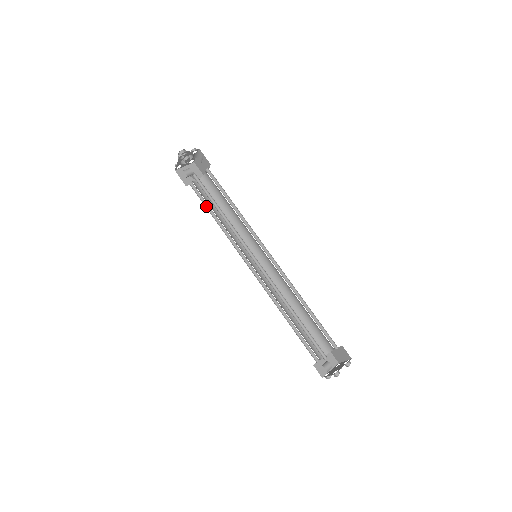
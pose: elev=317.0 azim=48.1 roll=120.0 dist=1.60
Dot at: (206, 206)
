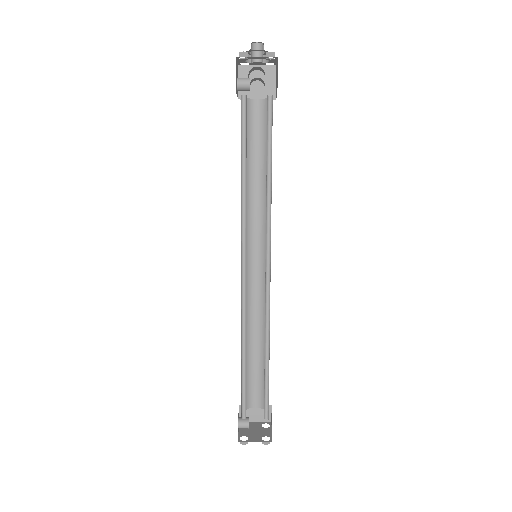
Dot at: occluded
